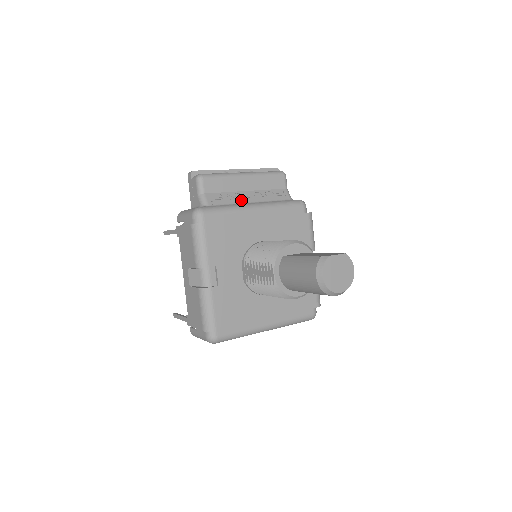
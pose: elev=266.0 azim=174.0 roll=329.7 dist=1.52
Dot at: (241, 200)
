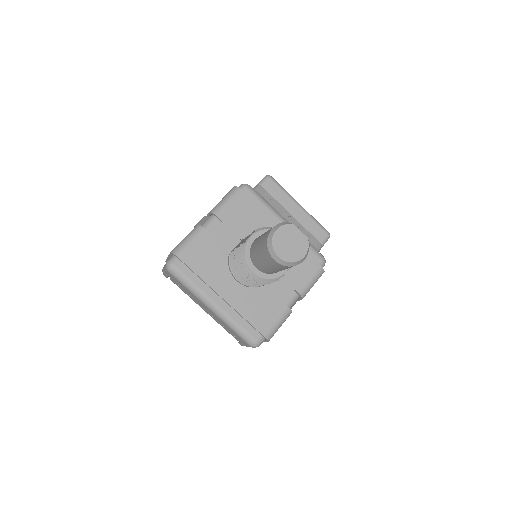
Dot at: (281, 213)
